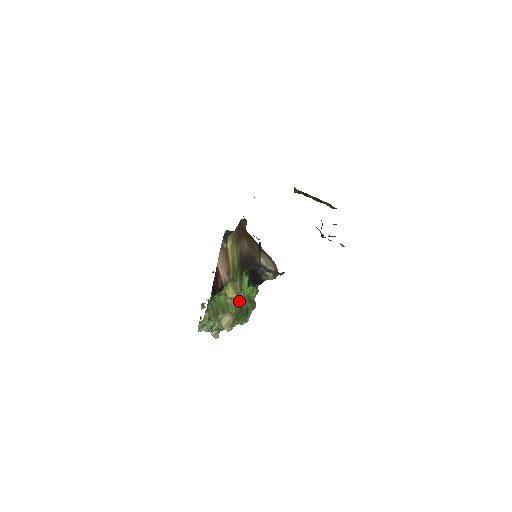
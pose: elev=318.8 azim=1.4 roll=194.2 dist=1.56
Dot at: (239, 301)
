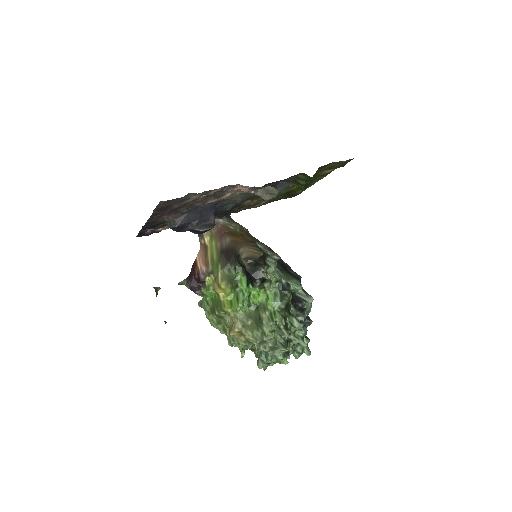
Dot at: (236, 301)
